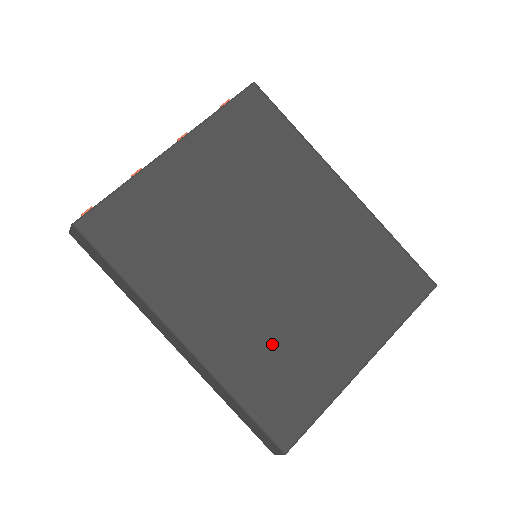
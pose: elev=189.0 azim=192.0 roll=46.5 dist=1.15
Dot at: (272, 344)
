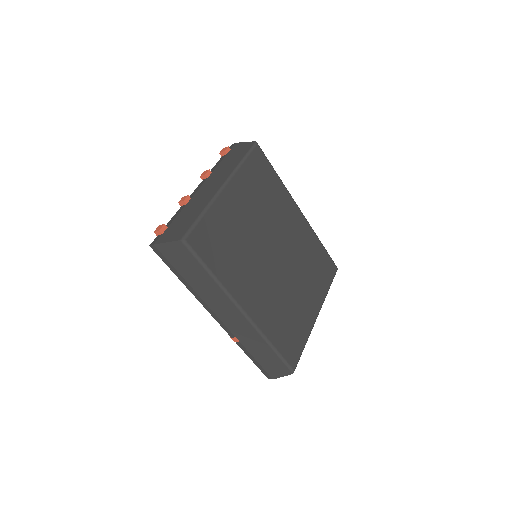
Dot at: (282, 310)
